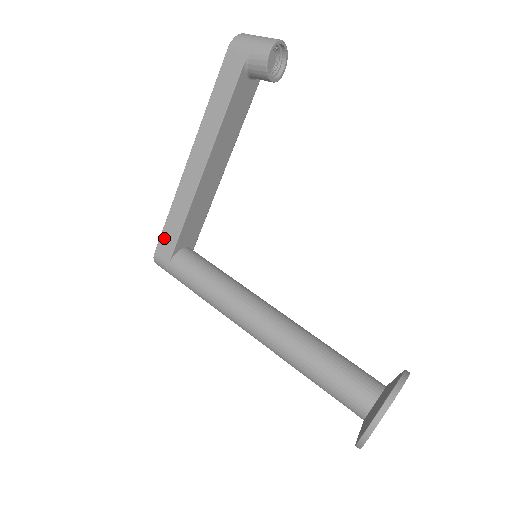
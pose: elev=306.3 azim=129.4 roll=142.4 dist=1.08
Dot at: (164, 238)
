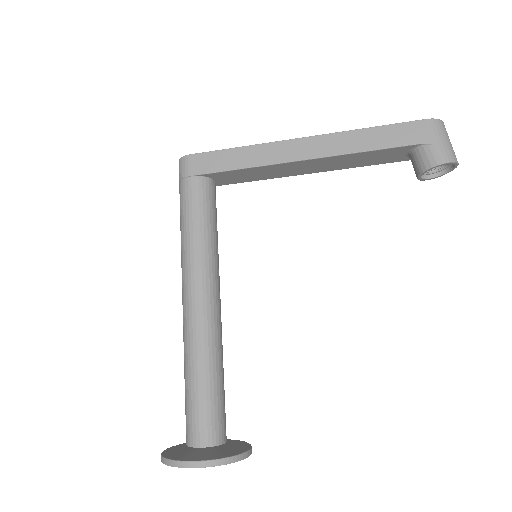
Dot at: (212, 156)
